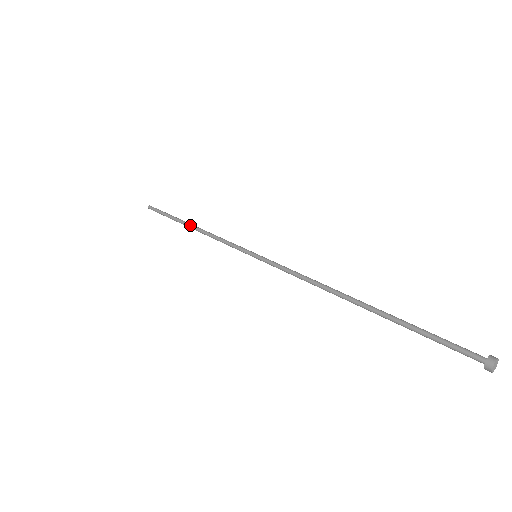
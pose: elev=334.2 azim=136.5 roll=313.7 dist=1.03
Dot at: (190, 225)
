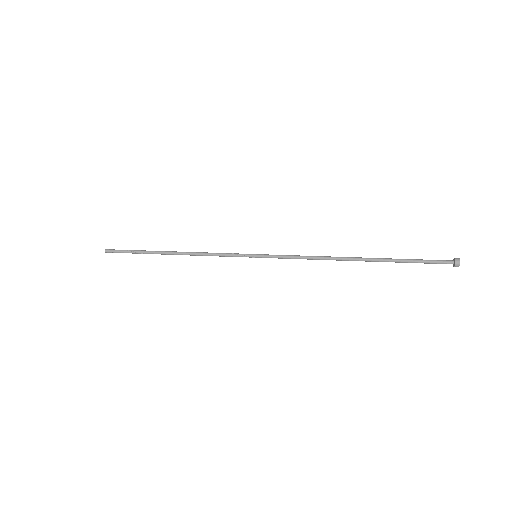
Dot at: (171, 251)
